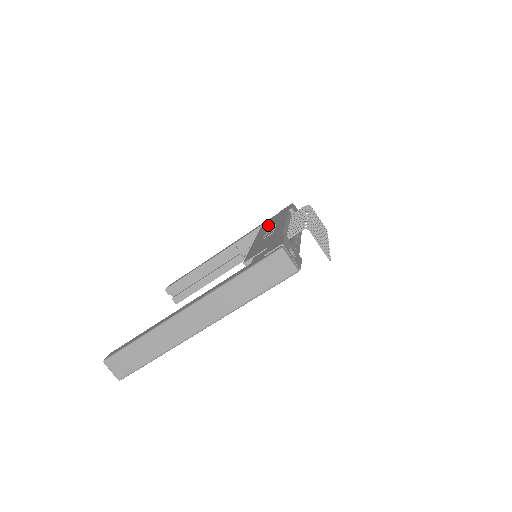
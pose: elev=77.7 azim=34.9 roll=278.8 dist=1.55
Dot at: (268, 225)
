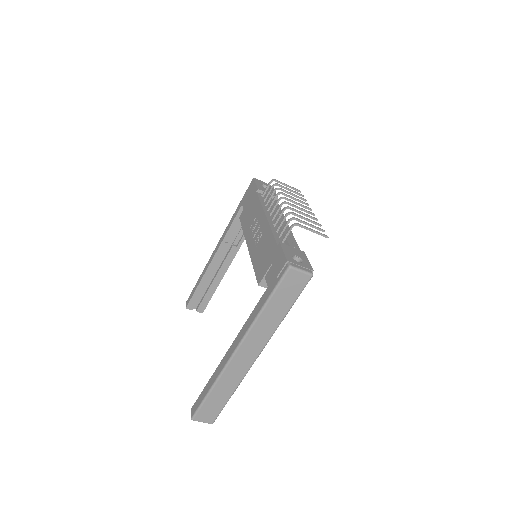
Dot at: (247, 217)
